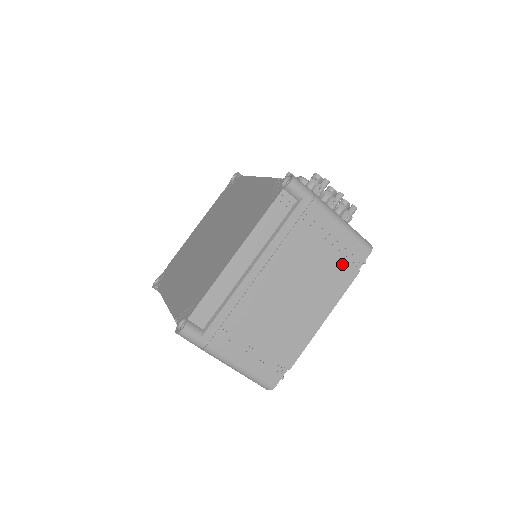
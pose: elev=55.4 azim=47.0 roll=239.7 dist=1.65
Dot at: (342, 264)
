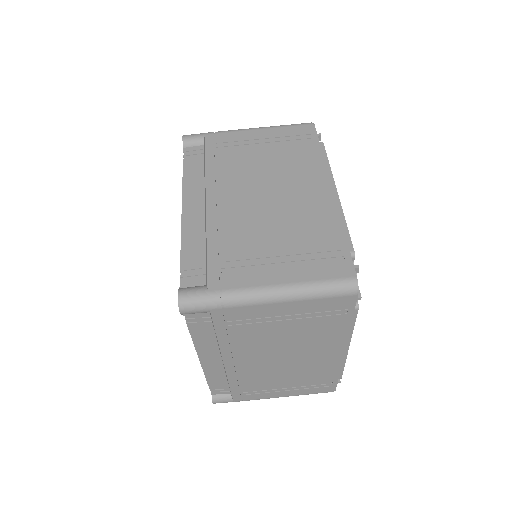
Dot at: (296, 146)
